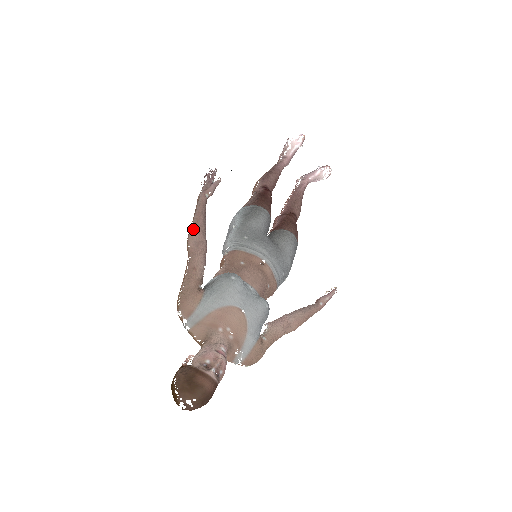
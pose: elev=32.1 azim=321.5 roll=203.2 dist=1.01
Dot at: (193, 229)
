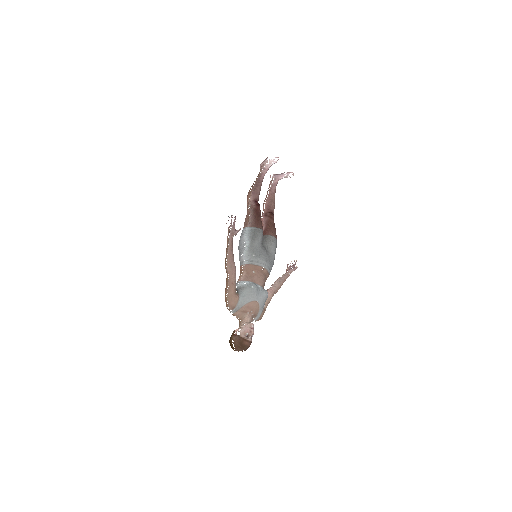
Dot at: (228, 260)
